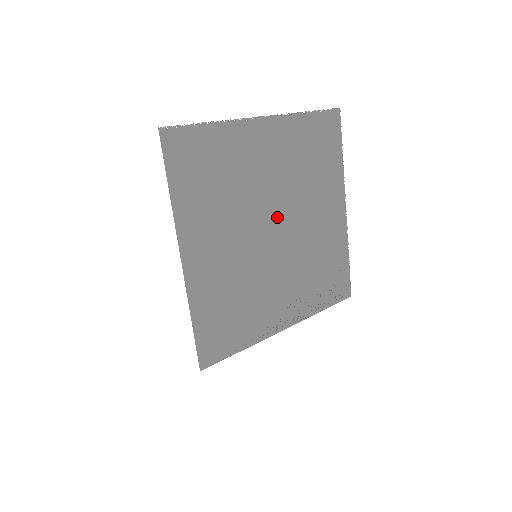
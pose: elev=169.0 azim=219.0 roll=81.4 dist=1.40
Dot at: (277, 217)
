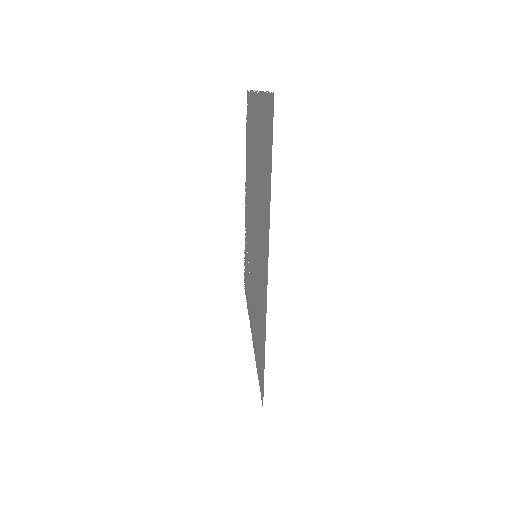
Dot at: (253, 209)
